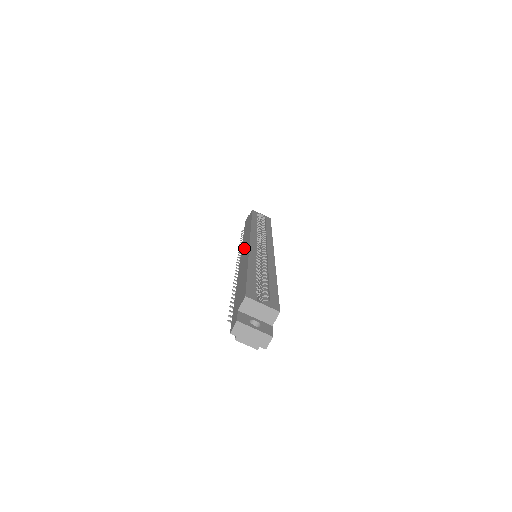
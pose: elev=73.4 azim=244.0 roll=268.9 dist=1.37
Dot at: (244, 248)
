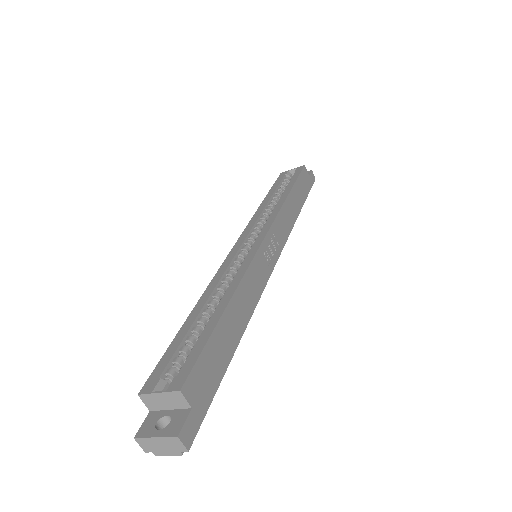
Dot at: occluded
